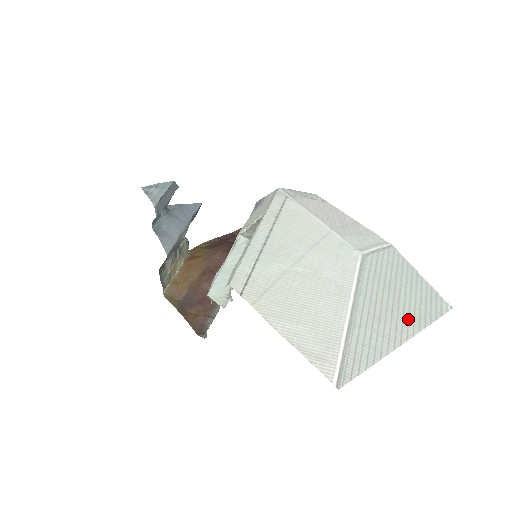
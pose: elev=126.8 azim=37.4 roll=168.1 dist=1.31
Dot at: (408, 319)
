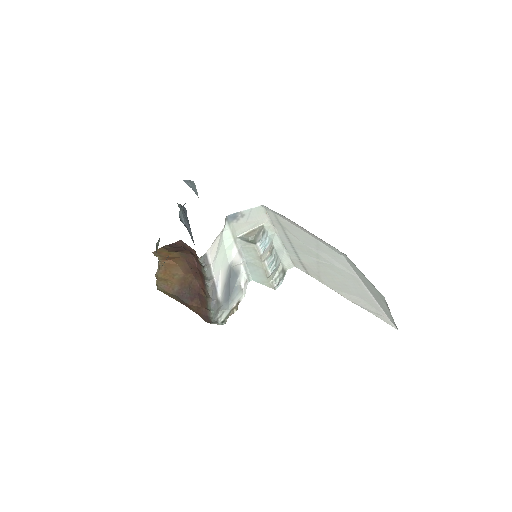
Dot at: (381, 299)
